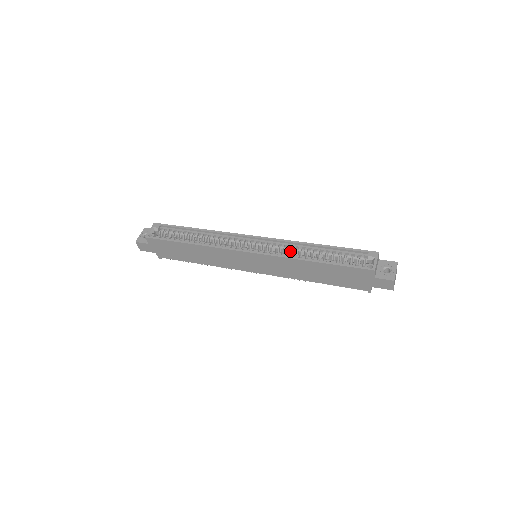
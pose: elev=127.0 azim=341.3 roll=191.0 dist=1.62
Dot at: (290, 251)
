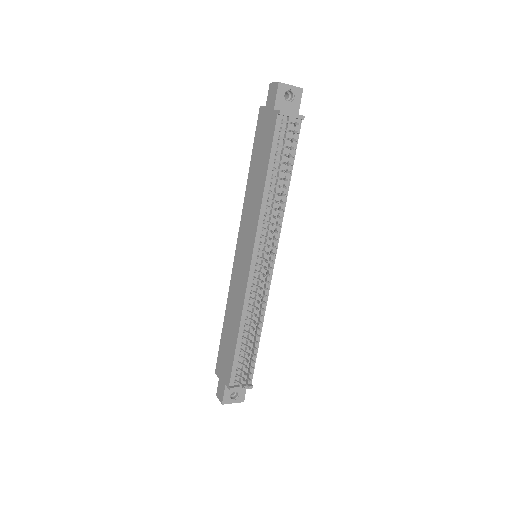
Dot at: occluded
